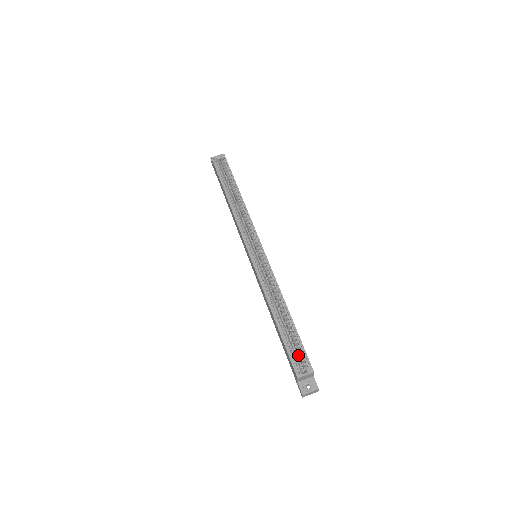
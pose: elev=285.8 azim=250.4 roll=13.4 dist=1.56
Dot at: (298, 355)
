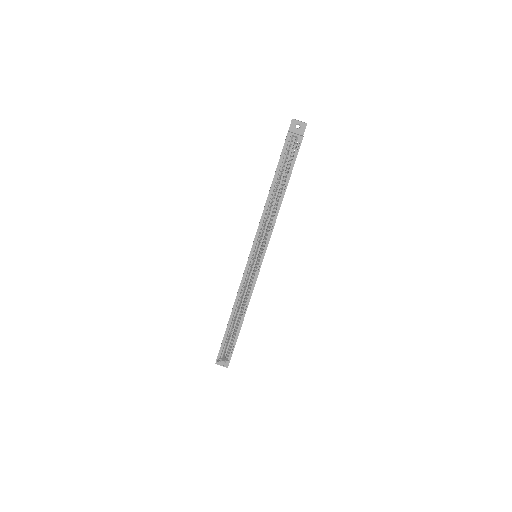
Dot at: occluded
